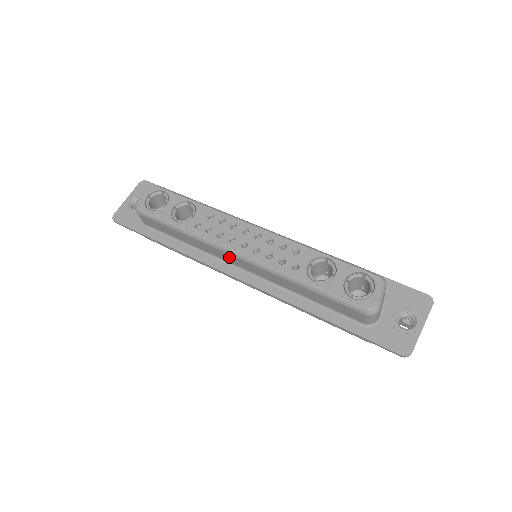
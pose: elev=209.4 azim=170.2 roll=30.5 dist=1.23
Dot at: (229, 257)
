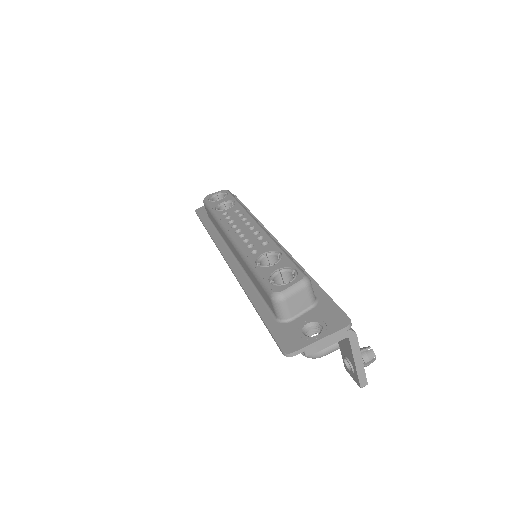
Dot at: (228, 241)
